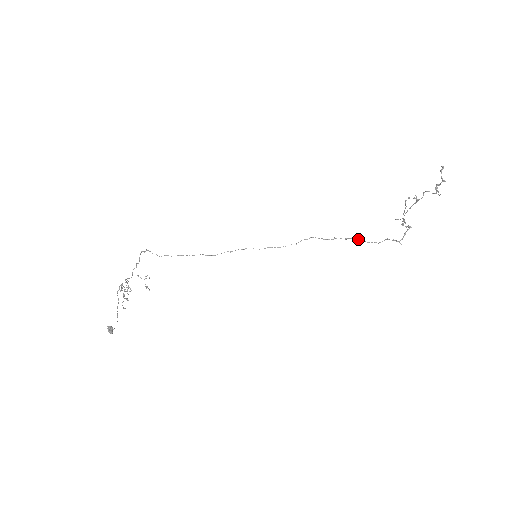
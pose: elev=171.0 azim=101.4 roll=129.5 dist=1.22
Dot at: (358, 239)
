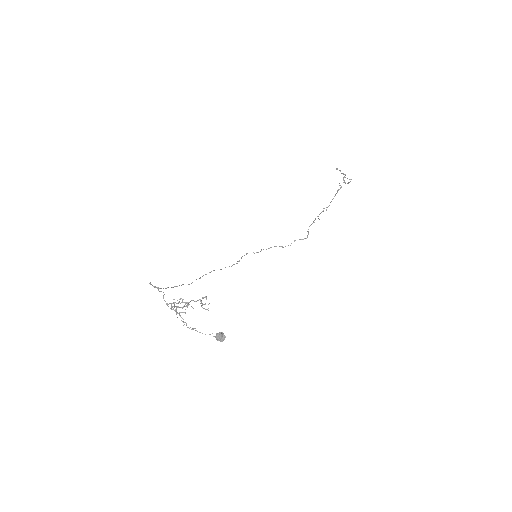
Dot at: occluded
